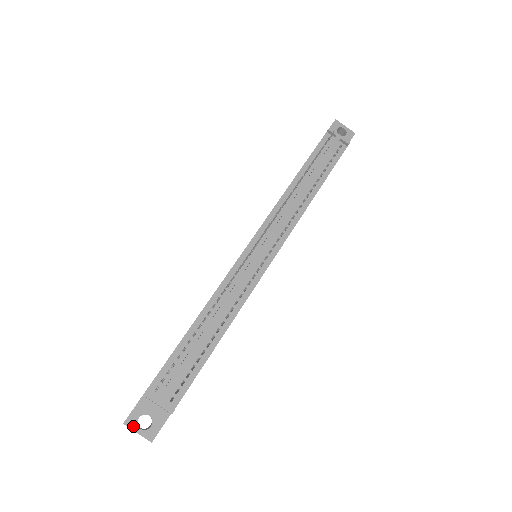
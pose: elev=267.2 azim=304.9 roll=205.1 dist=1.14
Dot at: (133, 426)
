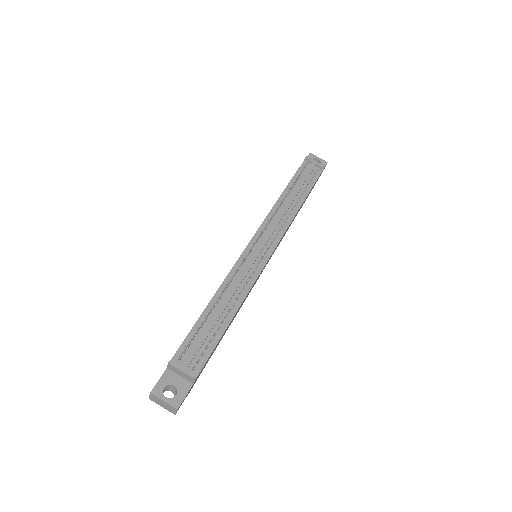
Dot at: (159, 395)
